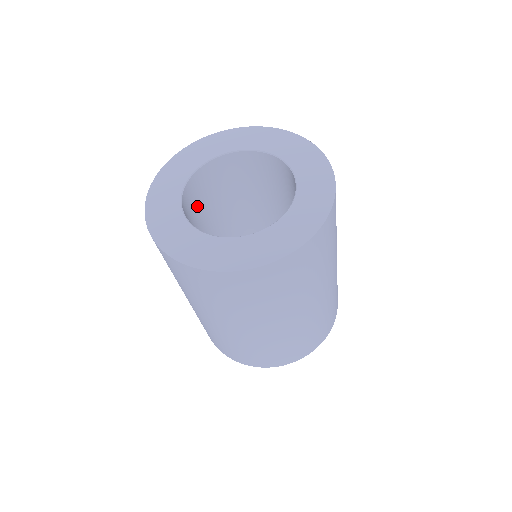
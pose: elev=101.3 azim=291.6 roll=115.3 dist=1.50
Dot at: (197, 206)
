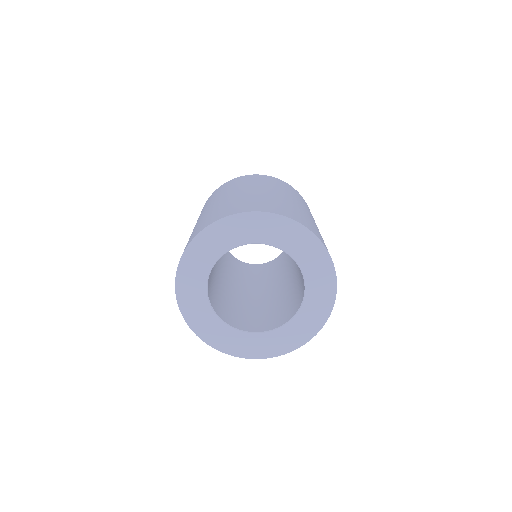
Dot at: occluded
